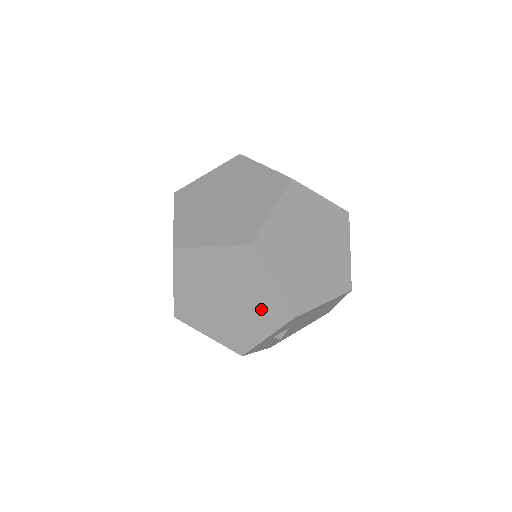
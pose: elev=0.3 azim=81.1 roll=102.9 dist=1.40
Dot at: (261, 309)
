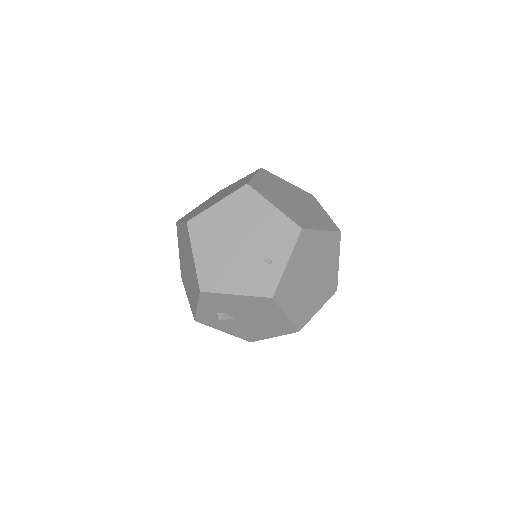
Dot at: (194, 279)
